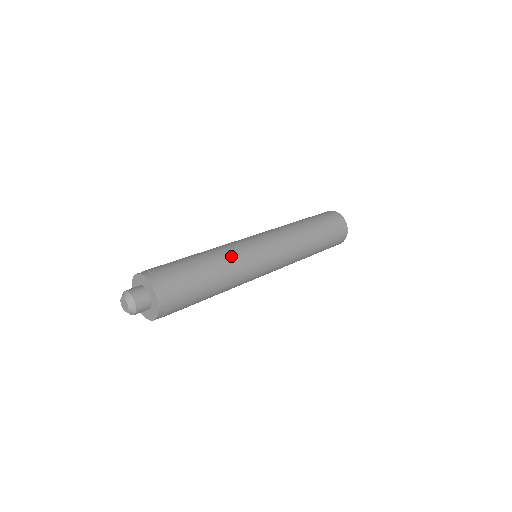
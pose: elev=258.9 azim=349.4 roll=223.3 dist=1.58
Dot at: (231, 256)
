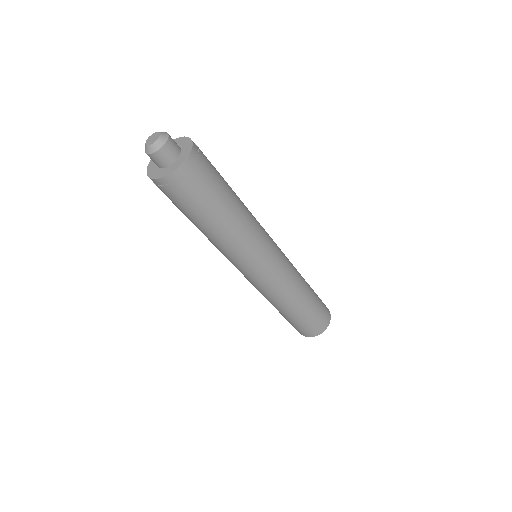
Dot at: (252, 220)
